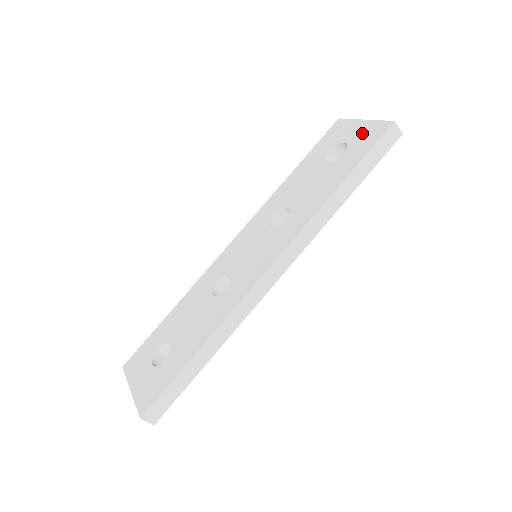
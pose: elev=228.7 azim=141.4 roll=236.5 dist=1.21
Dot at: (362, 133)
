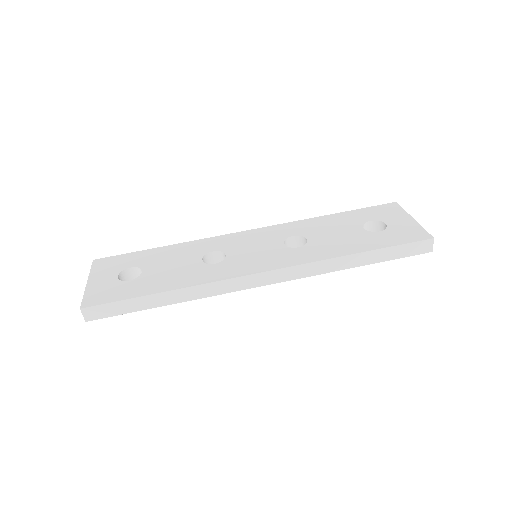
Dot at: (404, 227)
